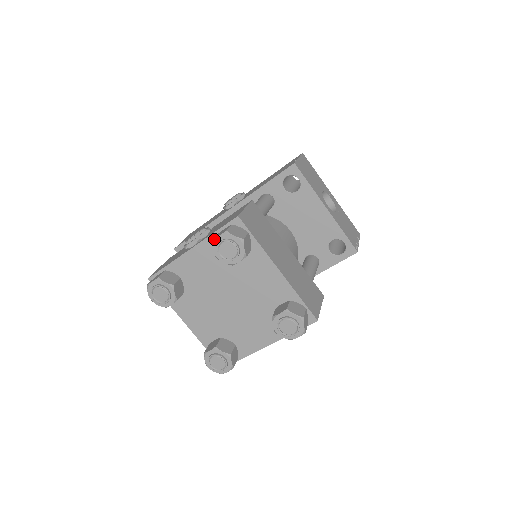
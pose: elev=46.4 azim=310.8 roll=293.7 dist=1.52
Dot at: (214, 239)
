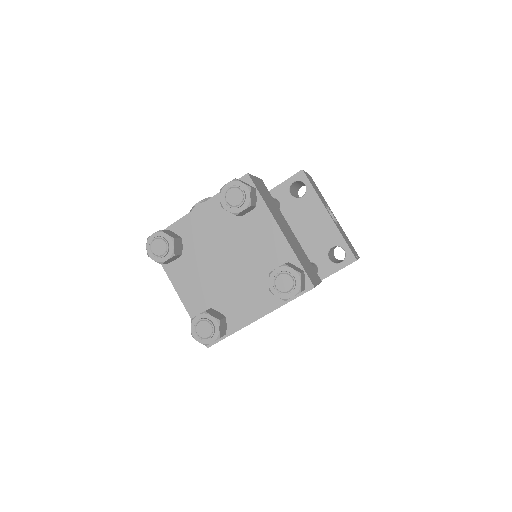
Dot at: (222, 187)
